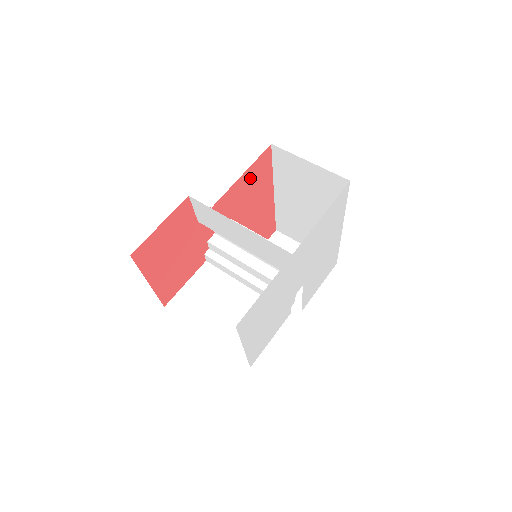
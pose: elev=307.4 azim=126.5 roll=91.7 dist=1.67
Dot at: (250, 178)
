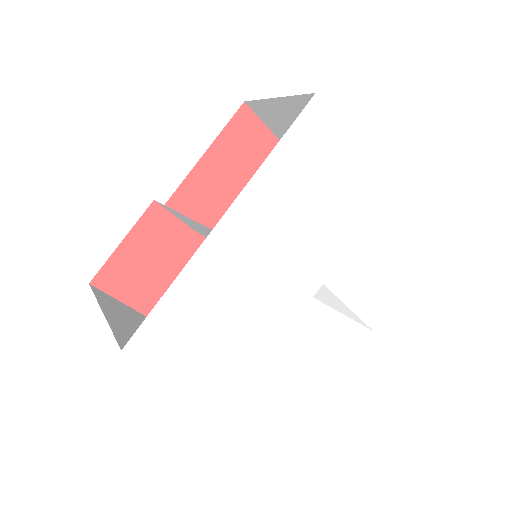
Dot at: (228, 155)
